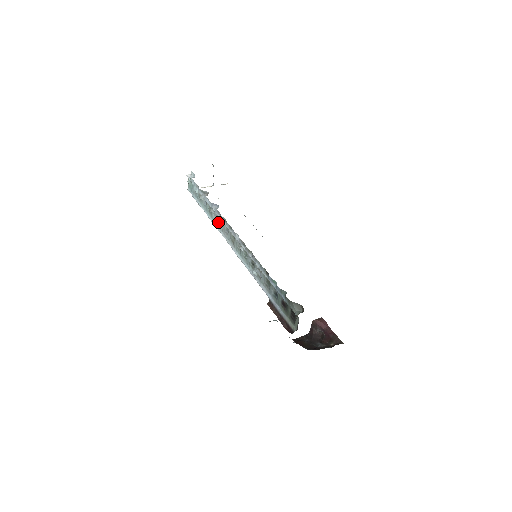
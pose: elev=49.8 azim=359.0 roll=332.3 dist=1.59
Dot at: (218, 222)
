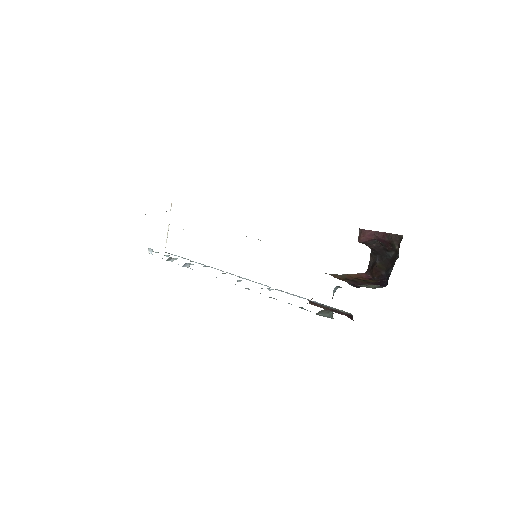
Dot at: occluded
